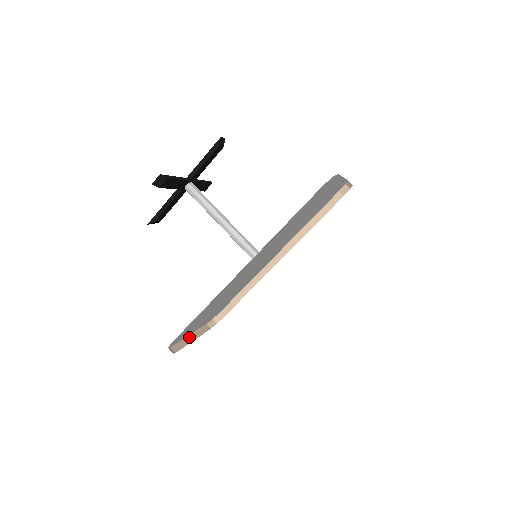
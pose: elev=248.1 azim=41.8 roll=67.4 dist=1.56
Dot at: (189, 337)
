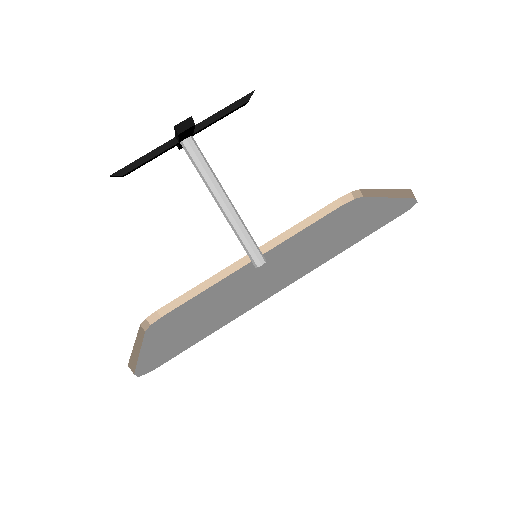
Dot at: (135, 346)
